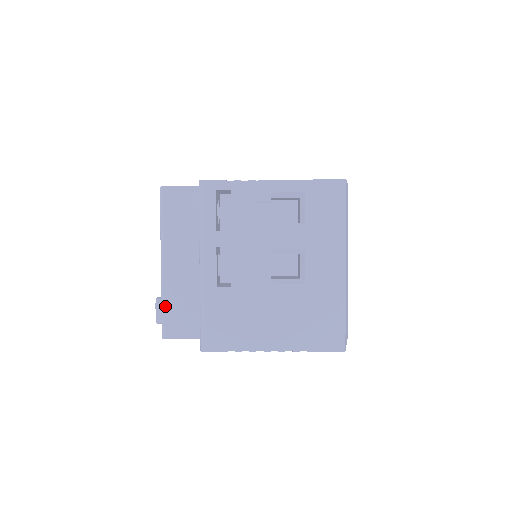
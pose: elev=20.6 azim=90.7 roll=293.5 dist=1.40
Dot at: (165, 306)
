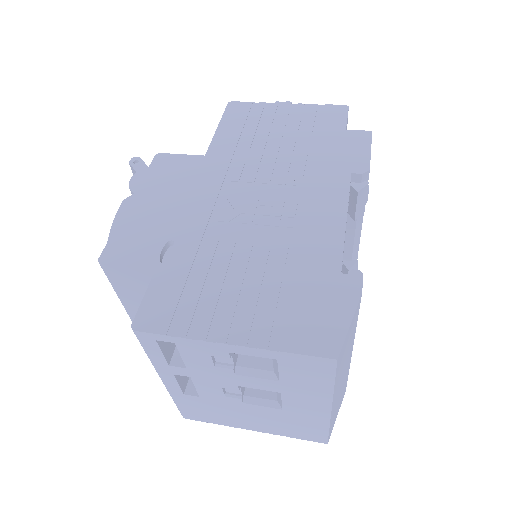
Dot at: occluded
